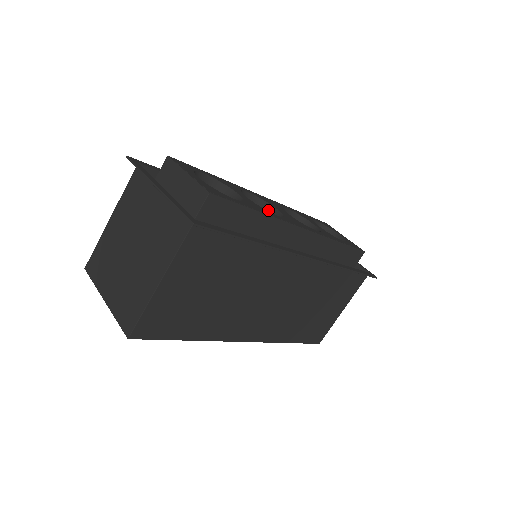
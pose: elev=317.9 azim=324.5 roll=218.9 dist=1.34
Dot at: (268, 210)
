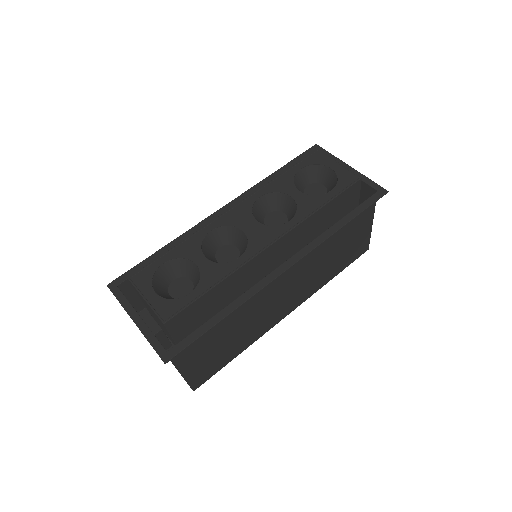
Dot at: (236, 233)
